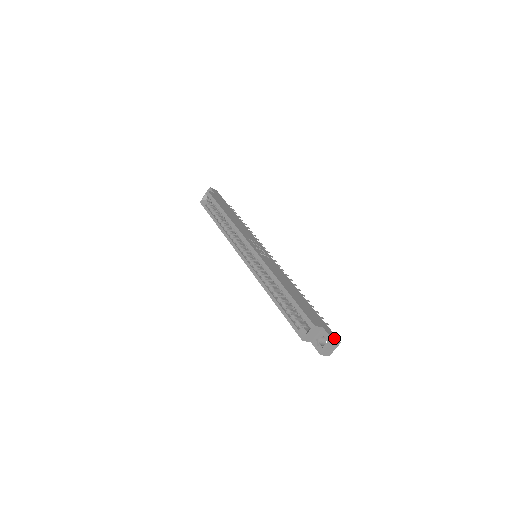
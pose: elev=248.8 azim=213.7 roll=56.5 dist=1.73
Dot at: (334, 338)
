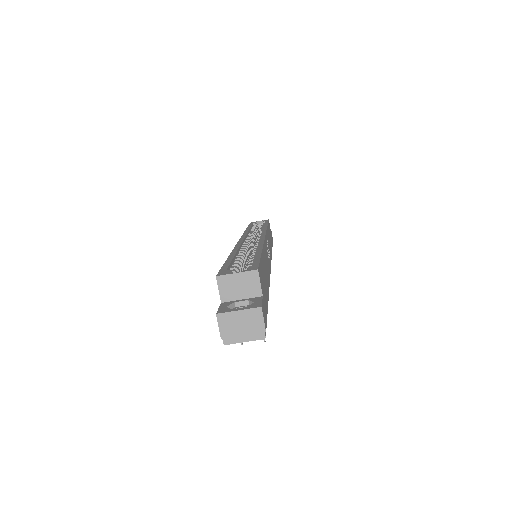
Dot at: (264, 315)
